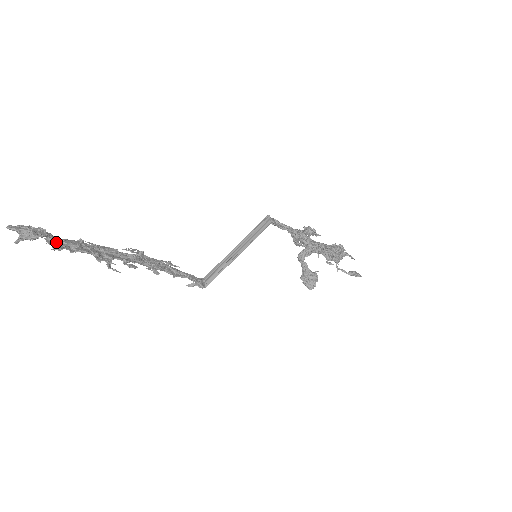
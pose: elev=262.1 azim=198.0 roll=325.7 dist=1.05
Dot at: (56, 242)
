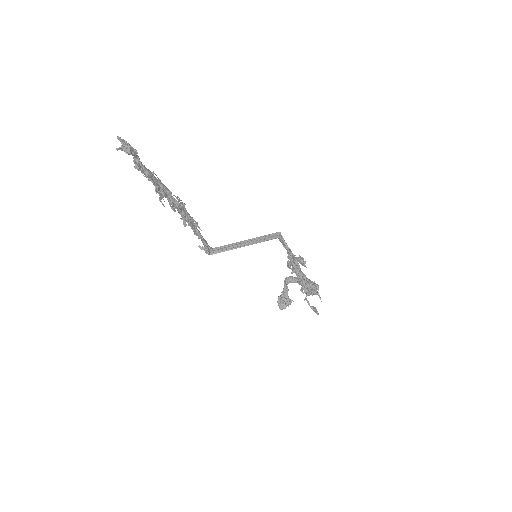
Dot at: (139, 164)
